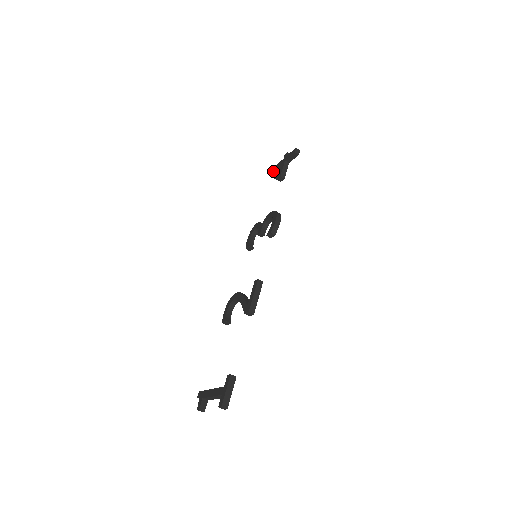
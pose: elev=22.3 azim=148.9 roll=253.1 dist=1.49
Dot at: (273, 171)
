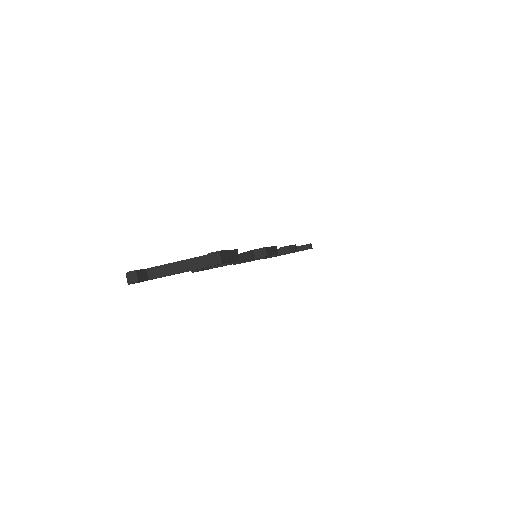
Dot at: occluded
